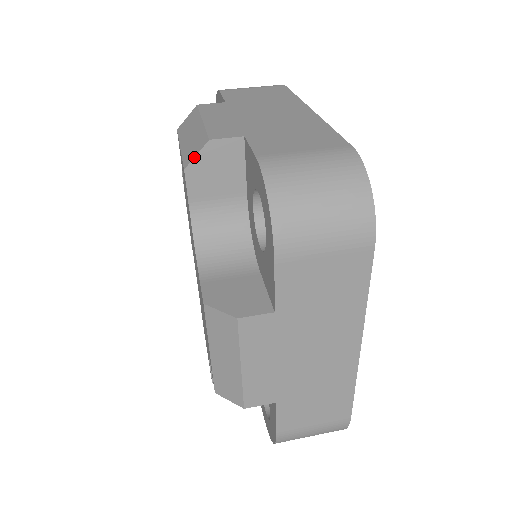
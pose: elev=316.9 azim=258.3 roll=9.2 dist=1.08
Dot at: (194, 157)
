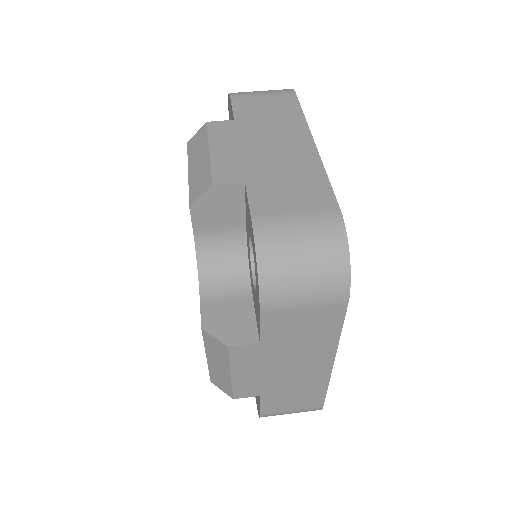
Dot at: (198, 198)
